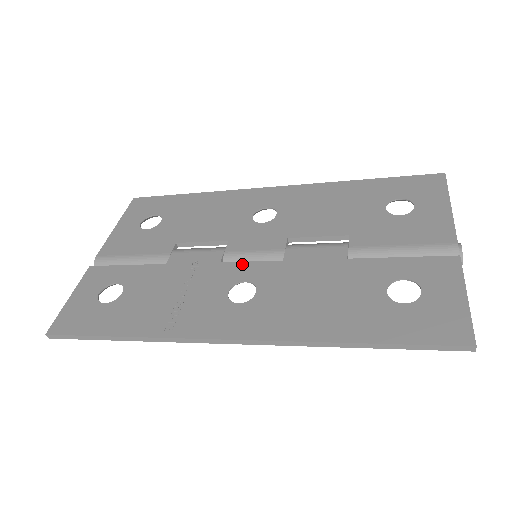
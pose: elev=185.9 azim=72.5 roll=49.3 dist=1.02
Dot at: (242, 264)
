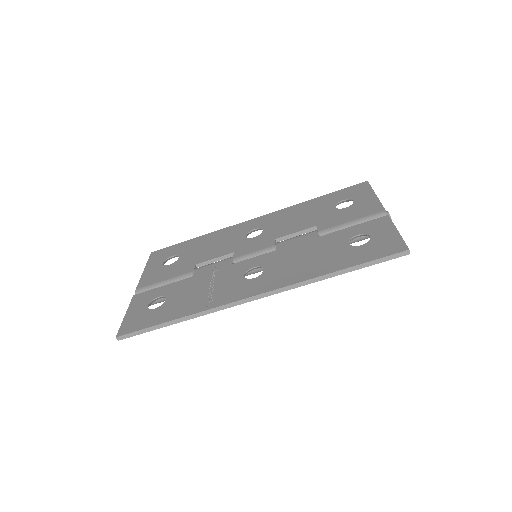
Dot at: (248, 260)
